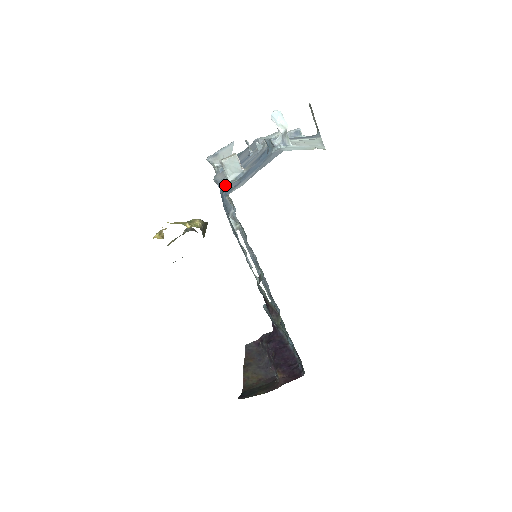
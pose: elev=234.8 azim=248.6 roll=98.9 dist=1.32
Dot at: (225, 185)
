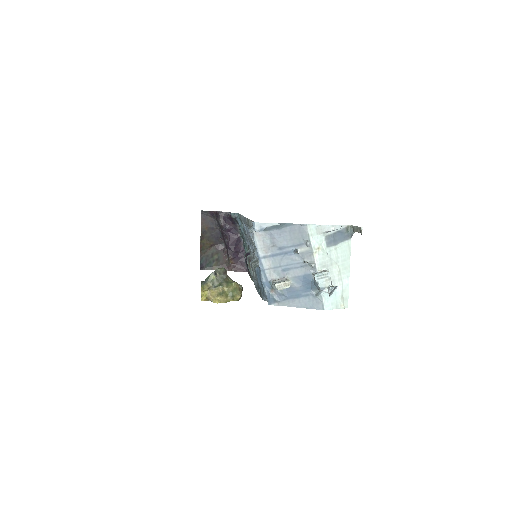
Dot at: (268, 281)
